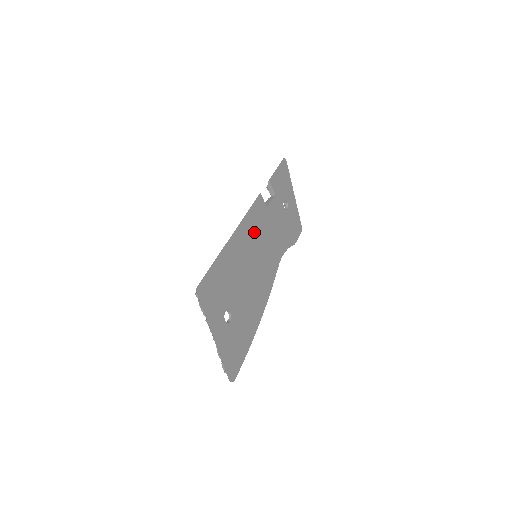
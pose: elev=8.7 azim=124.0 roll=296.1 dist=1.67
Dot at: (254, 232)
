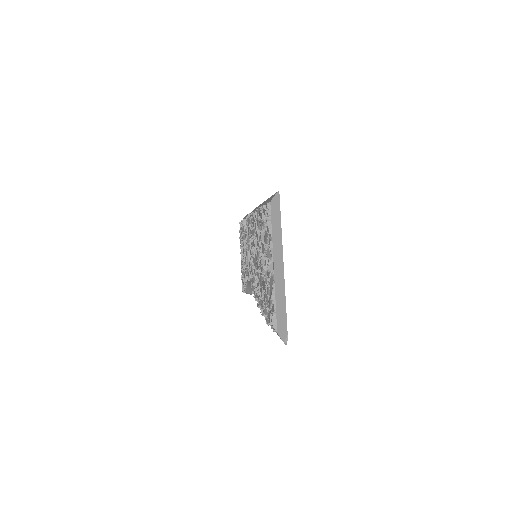
Dot at: occluded
